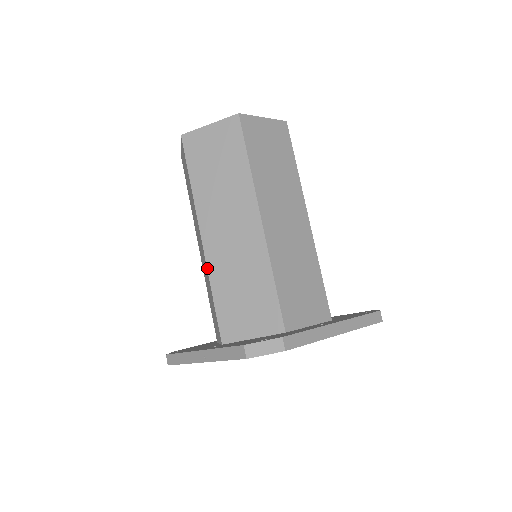
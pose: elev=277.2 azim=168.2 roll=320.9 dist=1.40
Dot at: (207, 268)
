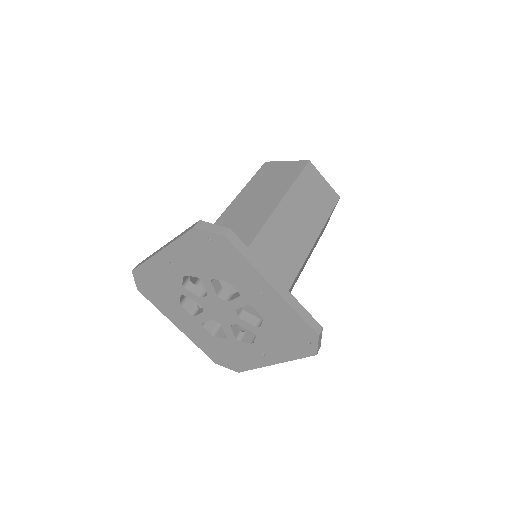
Dot at: (217, 220)
